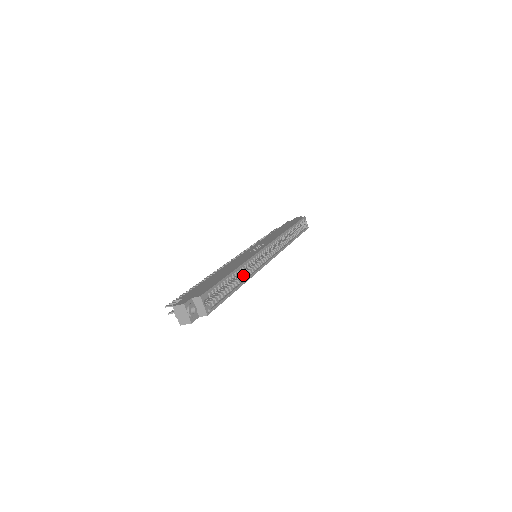
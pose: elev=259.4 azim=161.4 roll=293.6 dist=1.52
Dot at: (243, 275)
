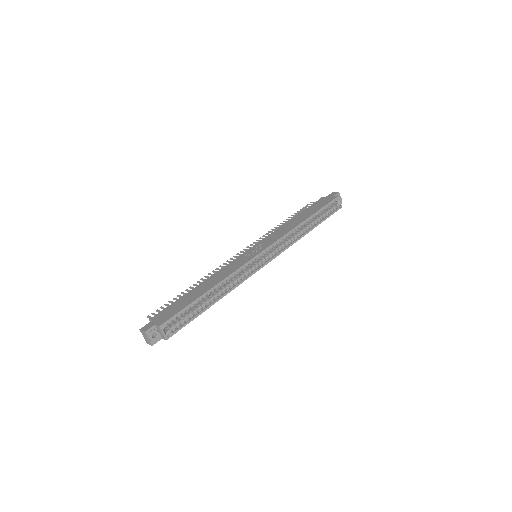
Dot at: (223, 290)
